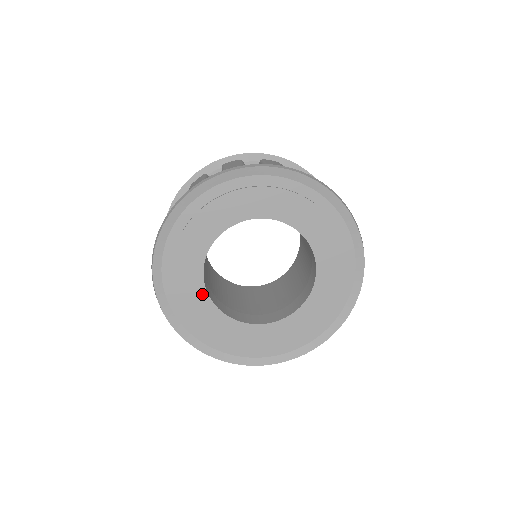
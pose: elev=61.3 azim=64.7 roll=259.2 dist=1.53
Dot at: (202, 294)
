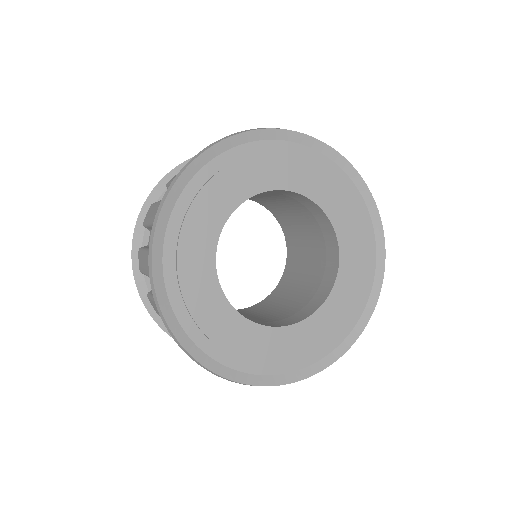
Dot at: (214, 289)
